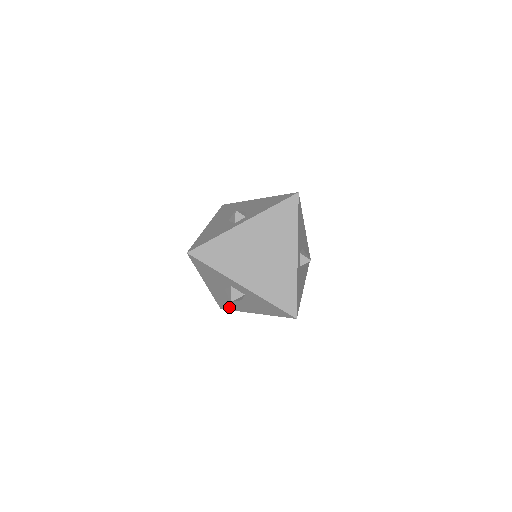
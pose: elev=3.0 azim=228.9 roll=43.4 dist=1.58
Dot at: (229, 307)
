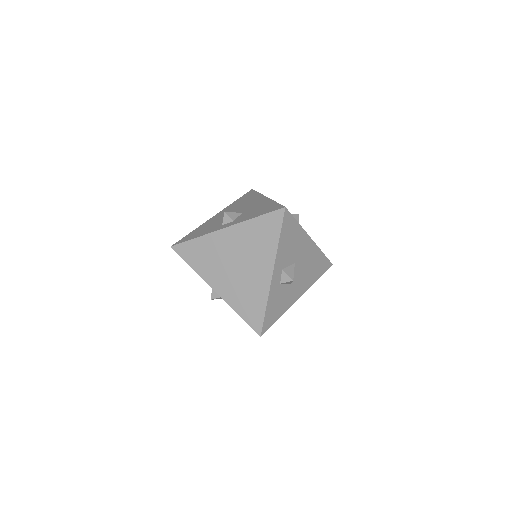
Dot at: occluded
